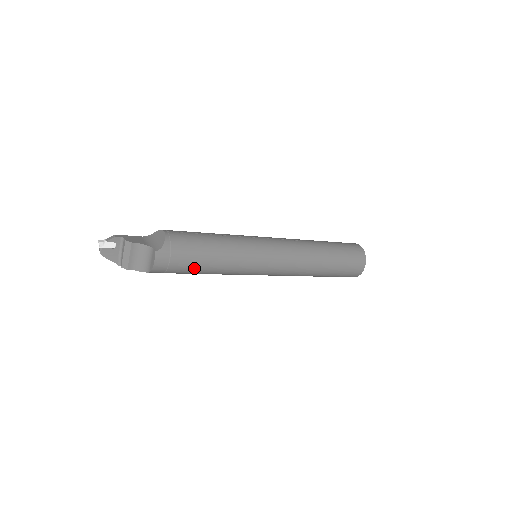
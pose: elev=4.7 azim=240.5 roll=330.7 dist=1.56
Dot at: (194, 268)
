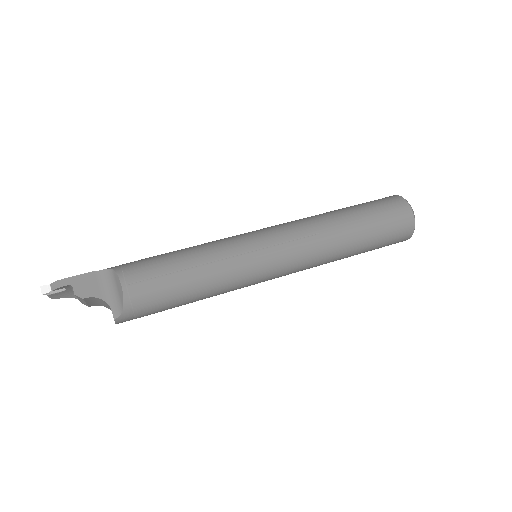
Dot at: occluded
